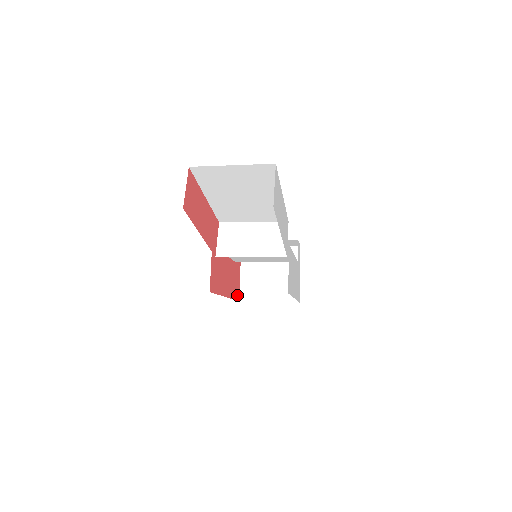
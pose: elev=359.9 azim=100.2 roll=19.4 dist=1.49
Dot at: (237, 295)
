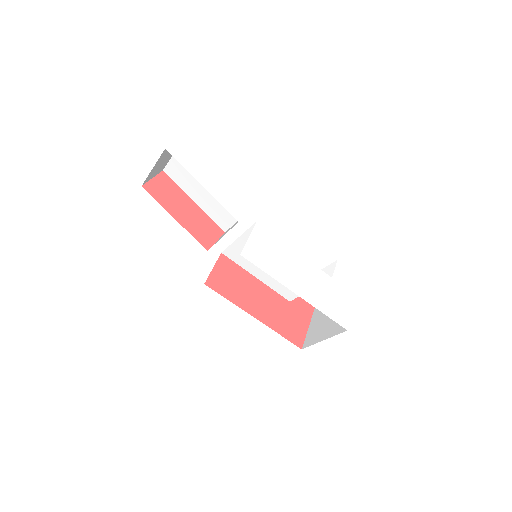
Dot at: (296, 339)
